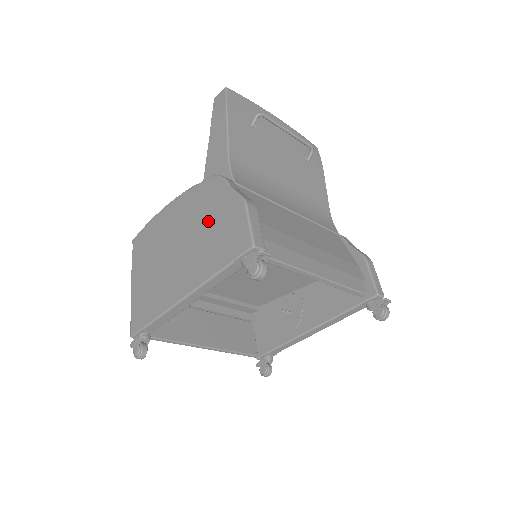
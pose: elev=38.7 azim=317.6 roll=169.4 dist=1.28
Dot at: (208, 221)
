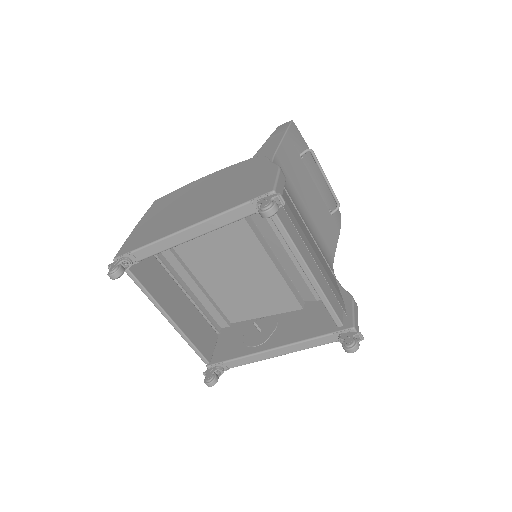
Dot at: (238, 181)
